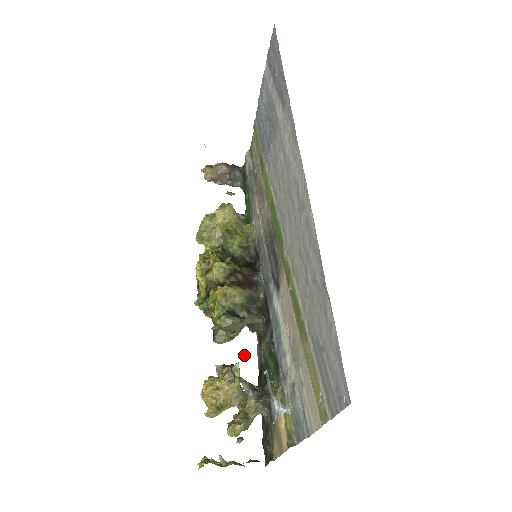
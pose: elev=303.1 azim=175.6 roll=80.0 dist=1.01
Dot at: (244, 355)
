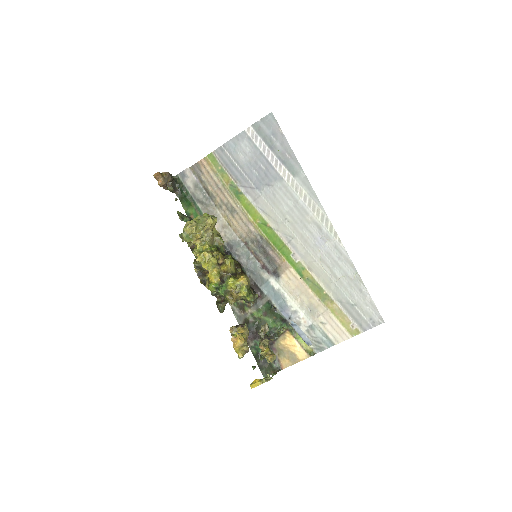
Dot at: occluded
